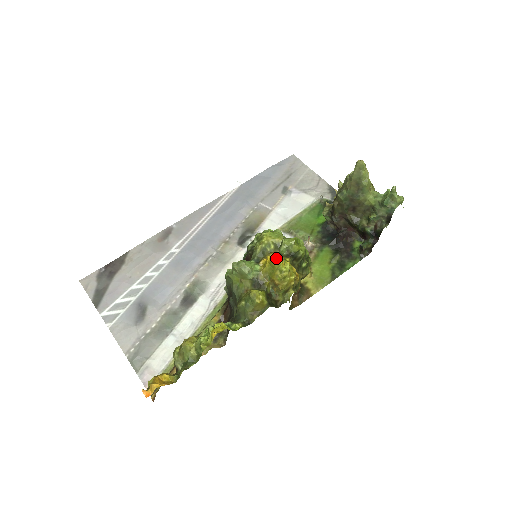
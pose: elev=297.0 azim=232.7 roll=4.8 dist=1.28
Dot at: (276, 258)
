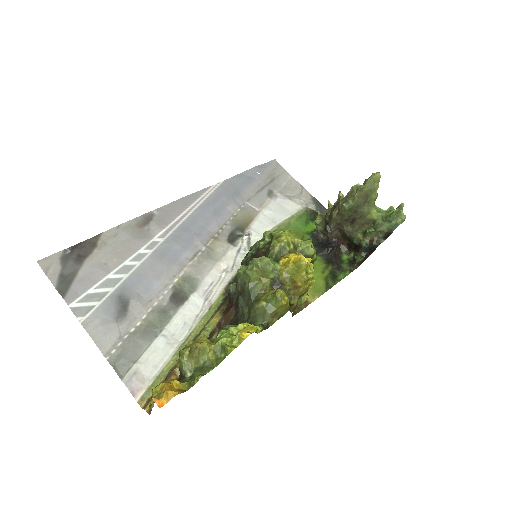
Dot at: (305, 258)
